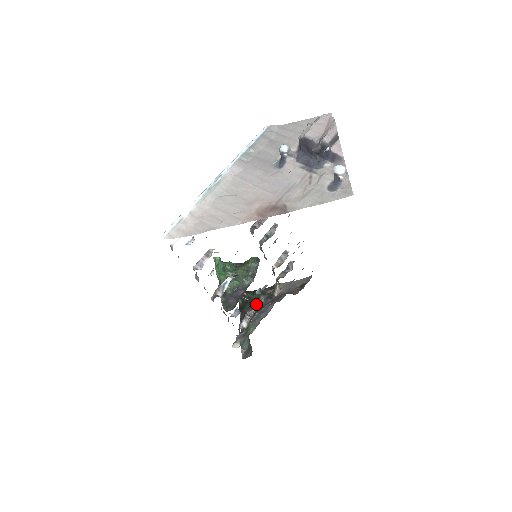
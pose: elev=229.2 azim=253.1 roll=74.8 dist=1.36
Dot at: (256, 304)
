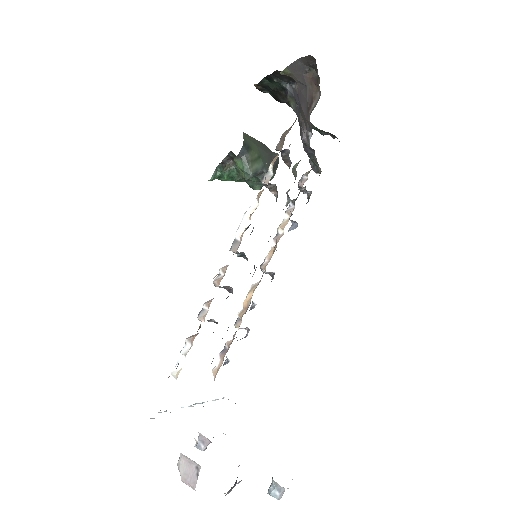
Dot at: (286, 94)
